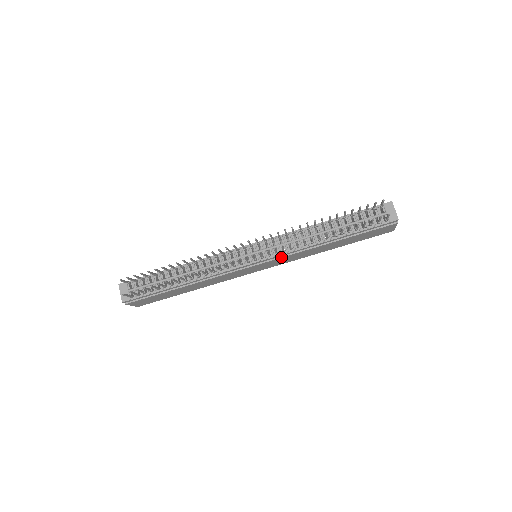
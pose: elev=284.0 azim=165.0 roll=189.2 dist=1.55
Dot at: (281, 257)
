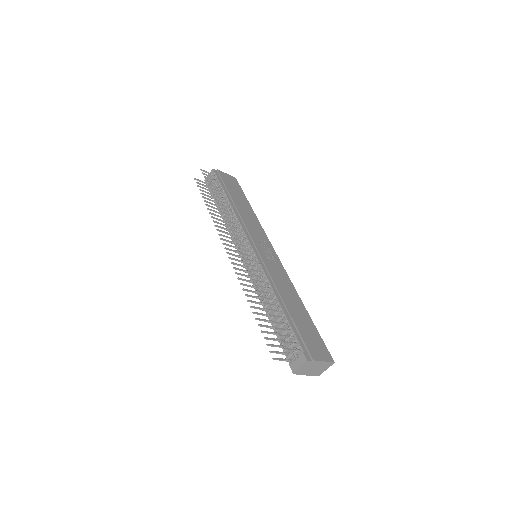
Dot at: occluded
